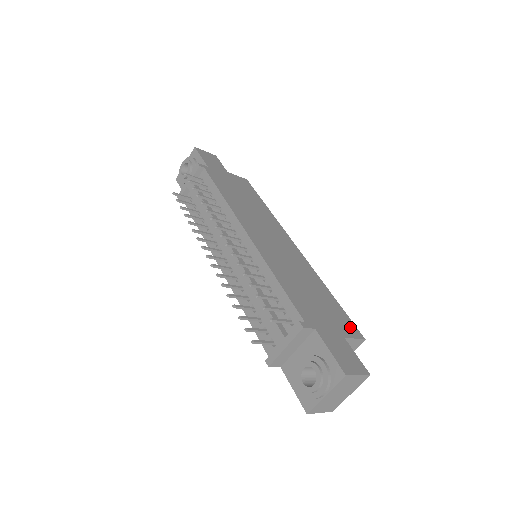
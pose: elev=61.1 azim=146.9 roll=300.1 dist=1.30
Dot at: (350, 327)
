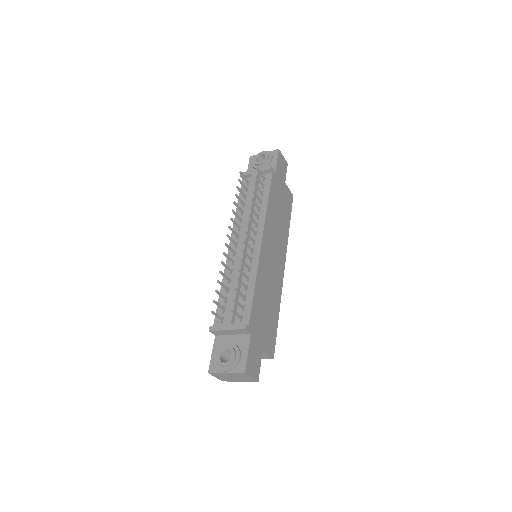
Dot at: (272, 345)
